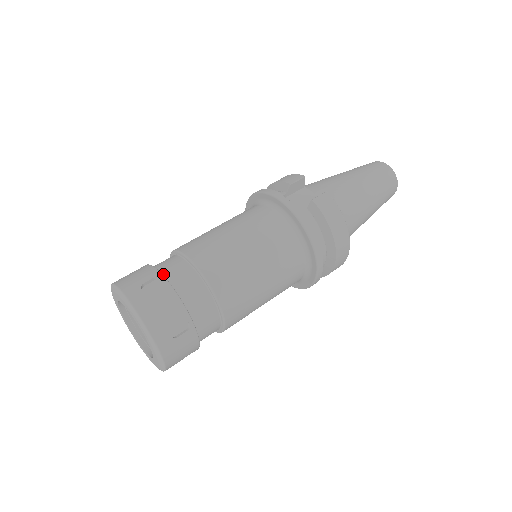
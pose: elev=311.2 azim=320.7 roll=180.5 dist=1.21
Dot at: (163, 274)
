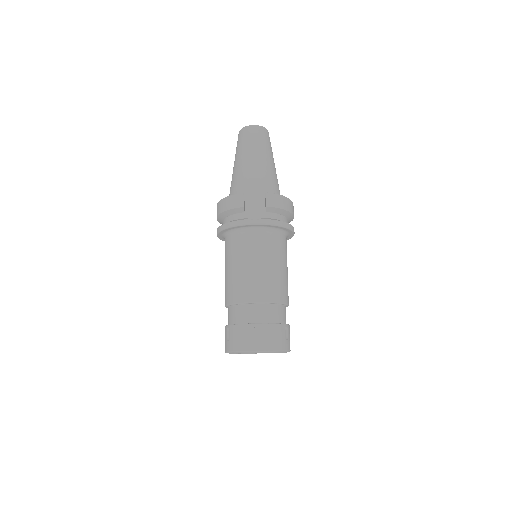
Dot at: (252, 322)
